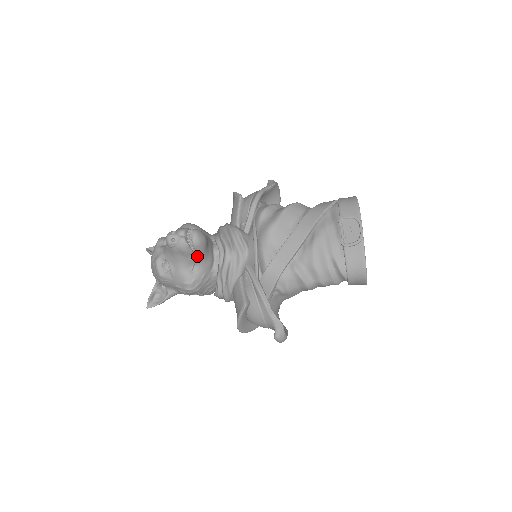
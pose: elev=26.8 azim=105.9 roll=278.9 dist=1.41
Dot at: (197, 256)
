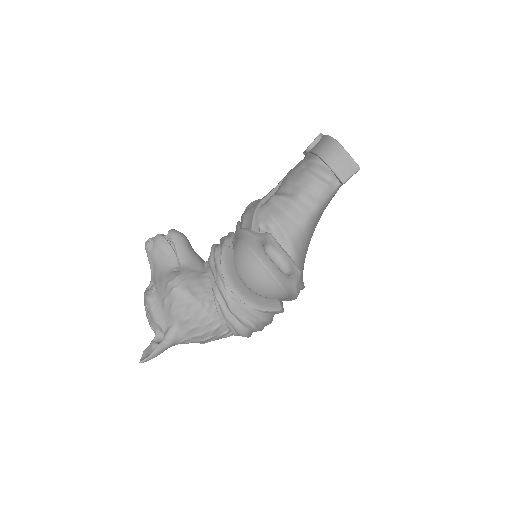
Dot at: (177, 251)
